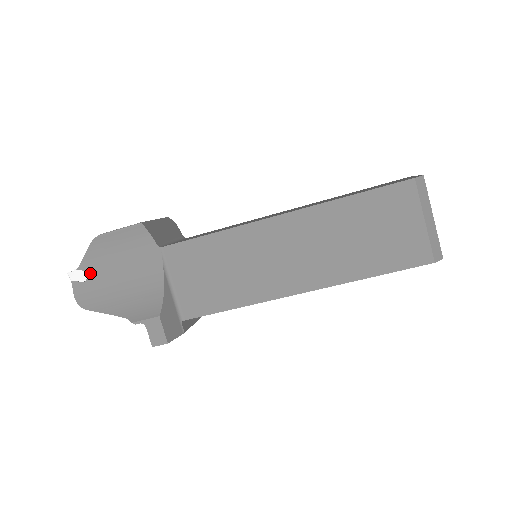
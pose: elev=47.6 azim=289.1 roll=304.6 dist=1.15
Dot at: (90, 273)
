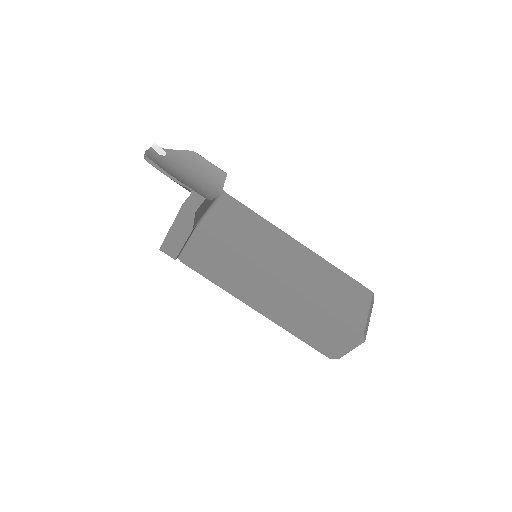
Dot at: (168, 157)
